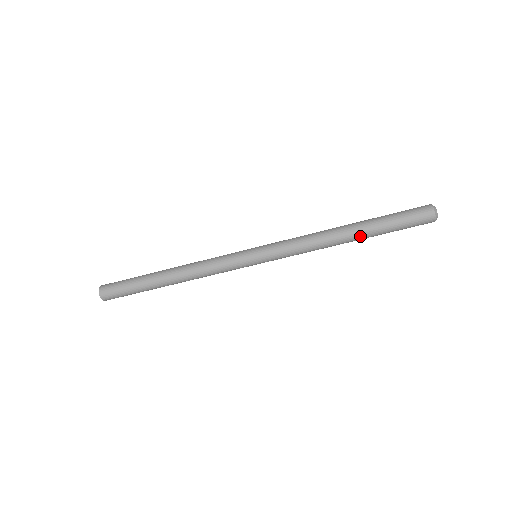
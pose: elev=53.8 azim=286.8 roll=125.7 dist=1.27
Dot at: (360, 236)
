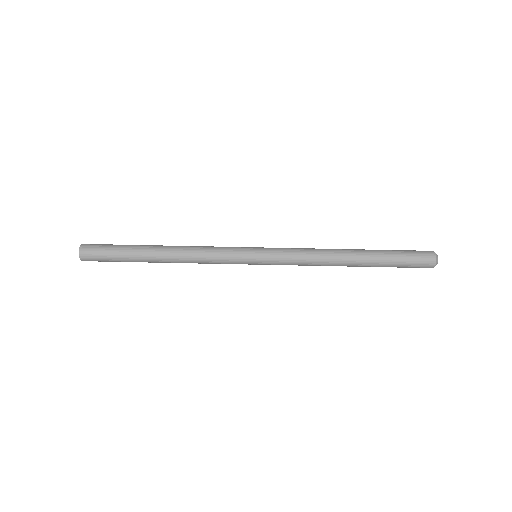
Dot at: (362, 251)
